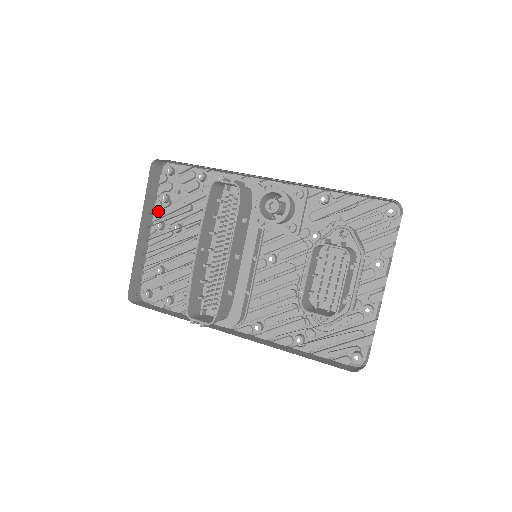
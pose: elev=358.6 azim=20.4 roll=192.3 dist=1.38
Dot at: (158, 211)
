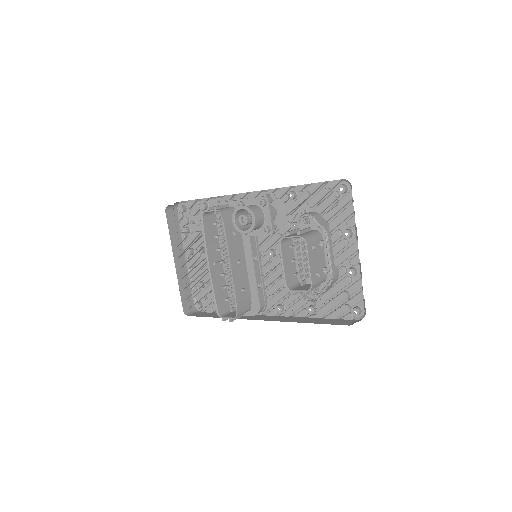
Dot at: (185, 241)
